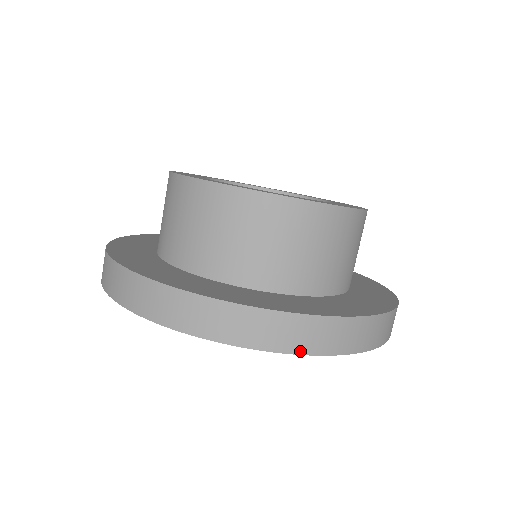
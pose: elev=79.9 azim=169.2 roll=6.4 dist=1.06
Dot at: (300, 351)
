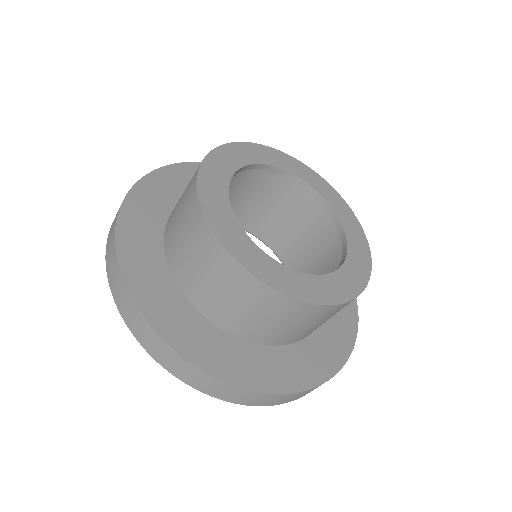
Dot at: occluded
